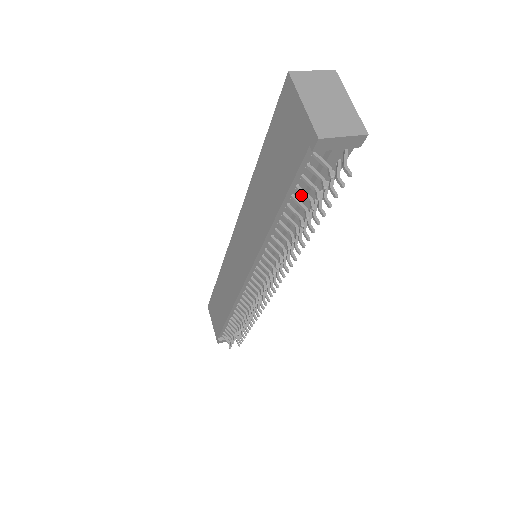
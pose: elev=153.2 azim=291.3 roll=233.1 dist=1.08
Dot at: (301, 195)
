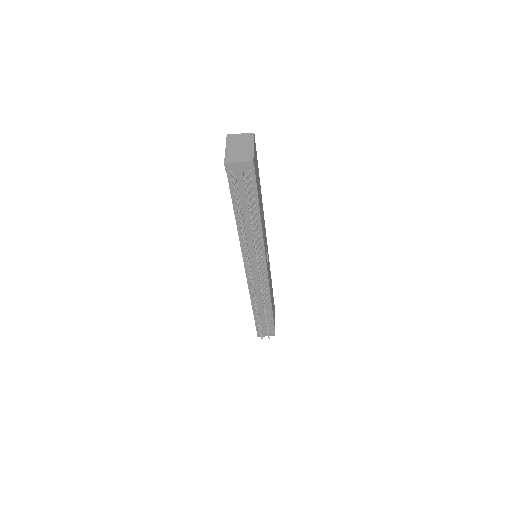
Dot at: (242, 201)
